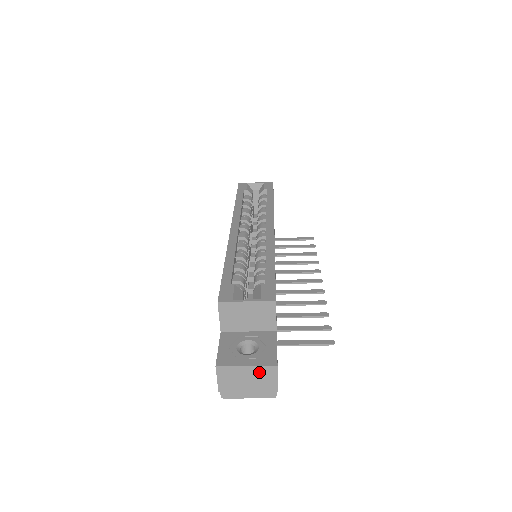
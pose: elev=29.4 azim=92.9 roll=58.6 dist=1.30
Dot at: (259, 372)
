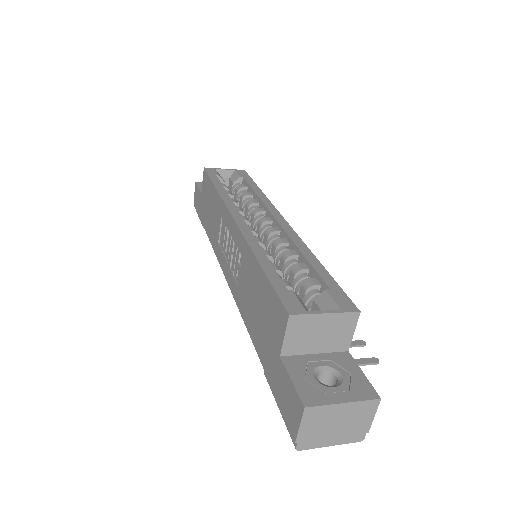
Dot at: (356, 410)
